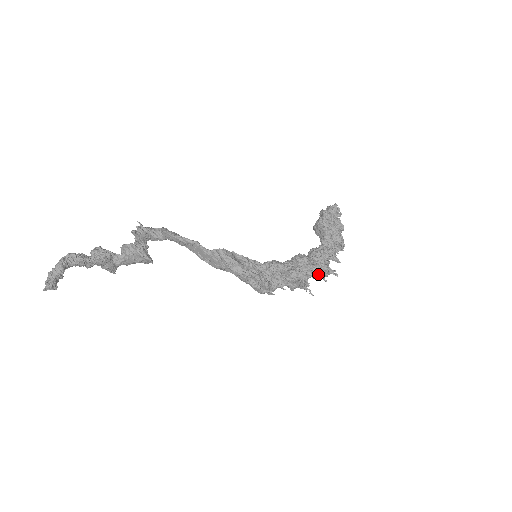
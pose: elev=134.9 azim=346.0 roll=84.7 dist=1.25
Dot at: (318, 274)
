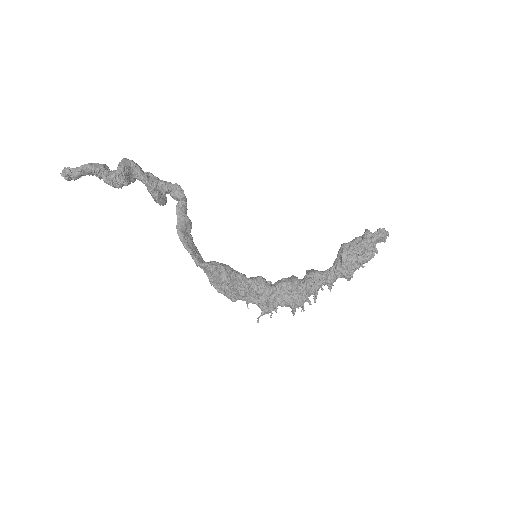
Dot at: (290, 307)
